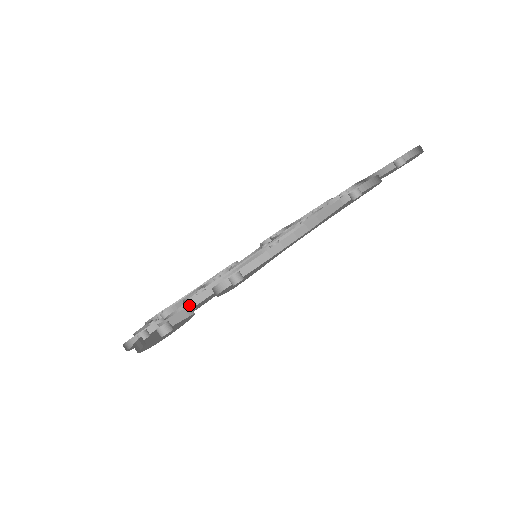
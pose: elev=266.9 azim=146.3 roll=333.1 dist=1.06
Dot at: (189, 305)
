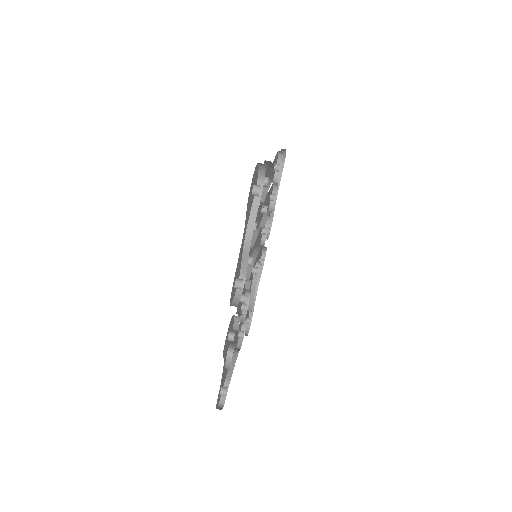
Dot at: occluded
